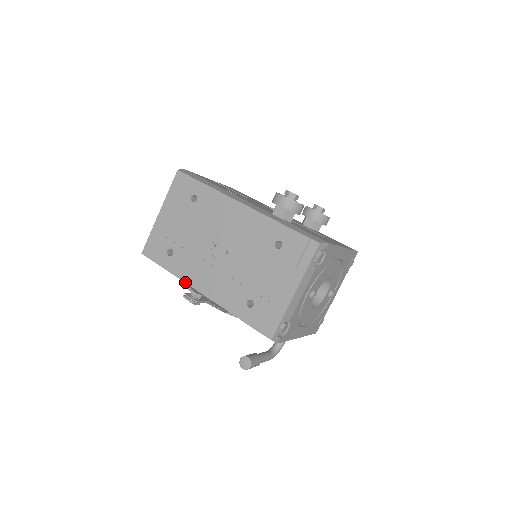
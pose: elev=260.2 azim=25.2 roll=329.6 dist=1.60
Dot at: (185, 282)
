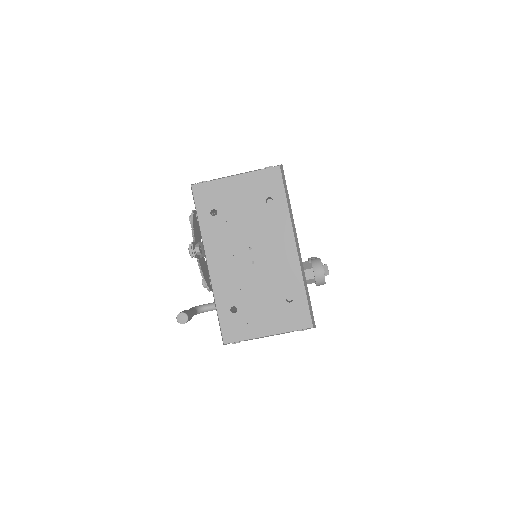
Dot at: (204, 245)
